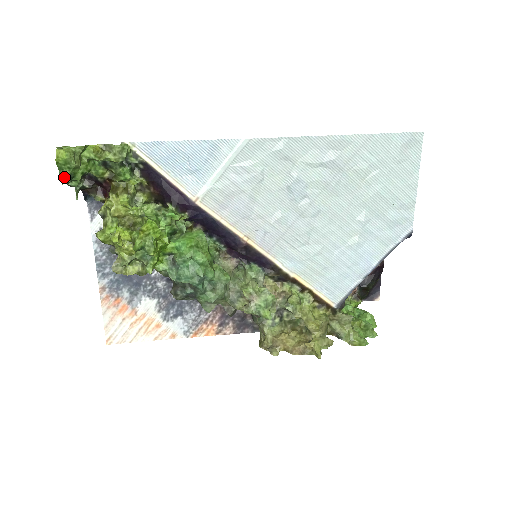
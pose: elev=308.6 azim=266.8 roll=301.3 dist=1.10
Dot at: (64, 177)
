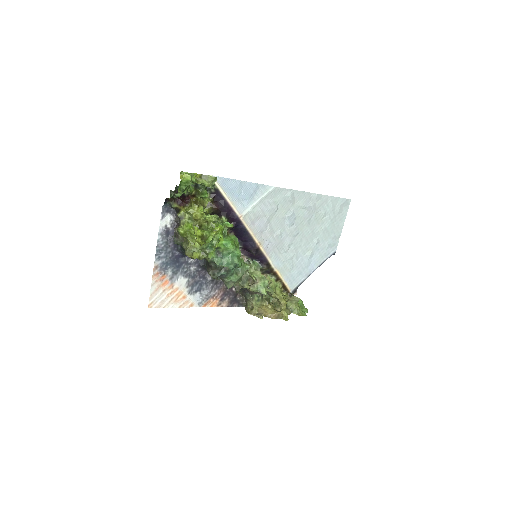
Dot at: (180, 190)
